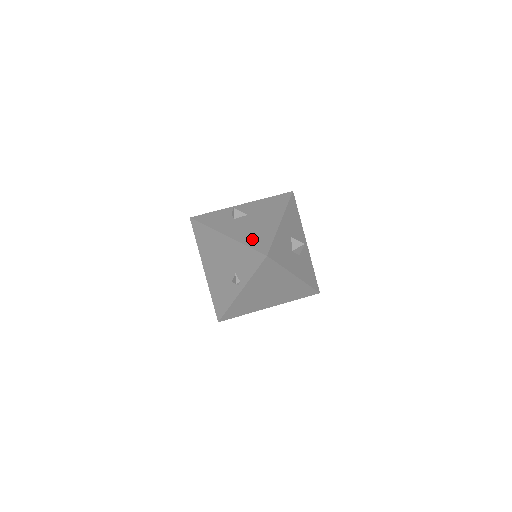
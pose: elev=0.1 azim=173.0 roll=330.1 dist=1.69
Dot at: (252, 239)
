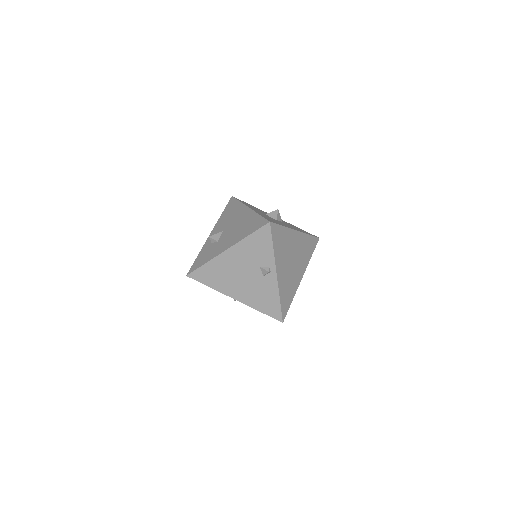
Dot at: (246, 230)
